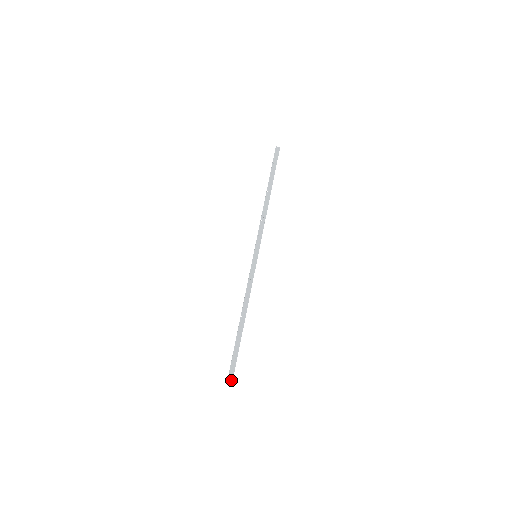
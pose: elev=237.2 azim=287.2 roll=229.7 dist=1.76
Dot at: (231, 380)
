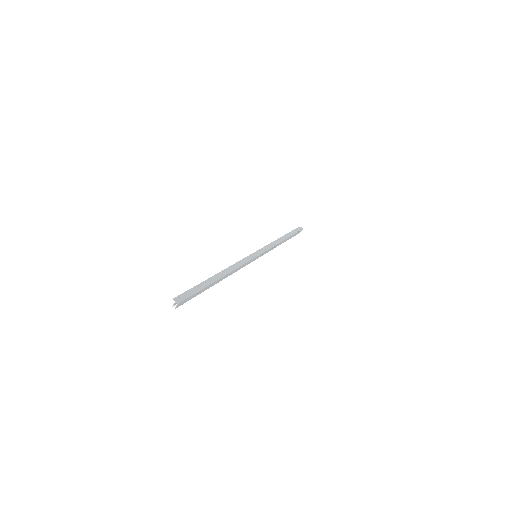
Dot at: (180, 300)
